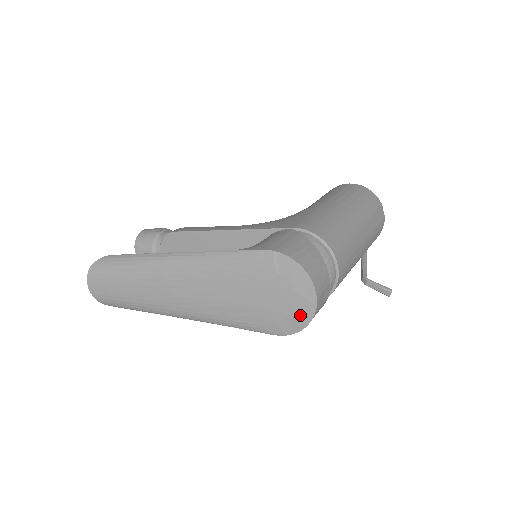
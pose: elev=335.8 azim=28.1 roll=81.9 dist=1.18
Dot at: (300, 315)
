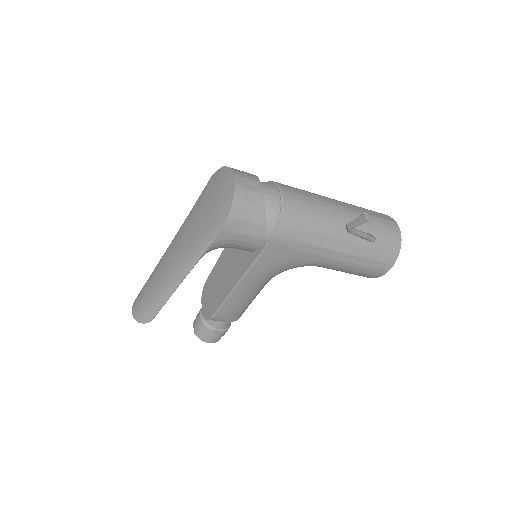
Dot at: (227, 196)
